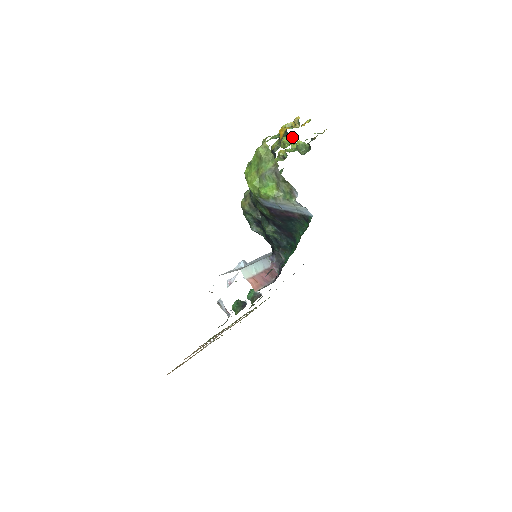
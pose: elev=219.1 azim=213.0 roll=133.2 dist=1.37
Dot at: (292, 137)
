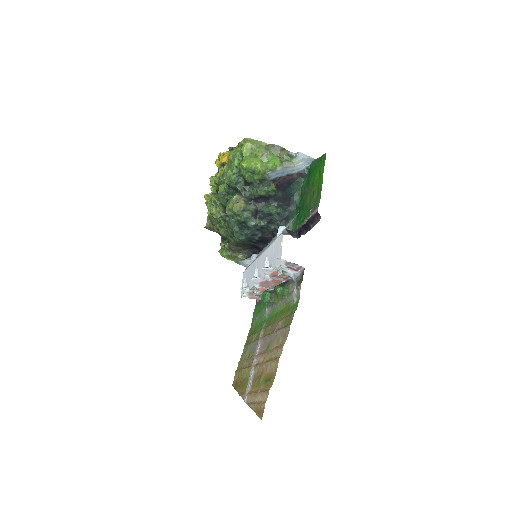
Dot at: occluded
